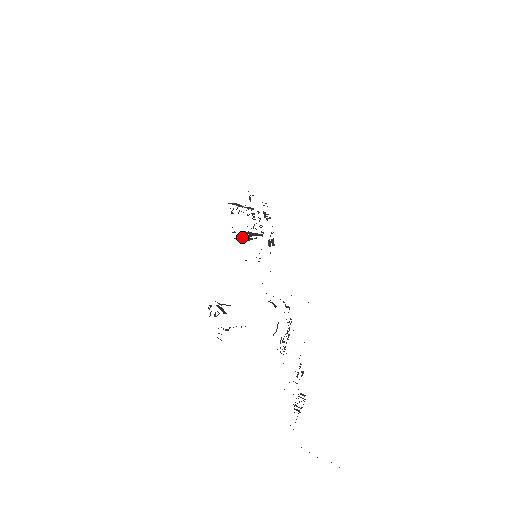
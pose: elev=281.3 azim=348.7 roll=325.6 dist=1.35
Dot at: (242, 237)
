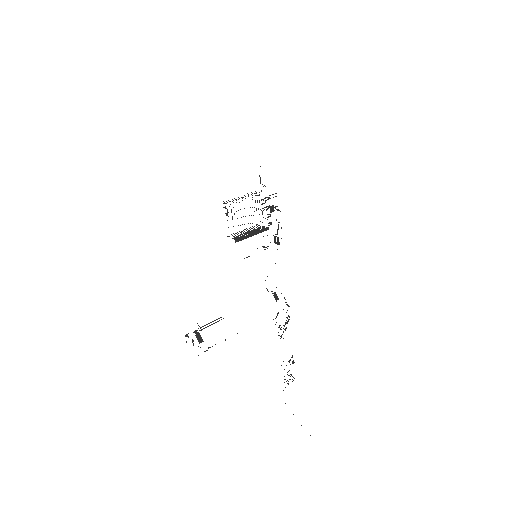
Dot at: (240, 237)
